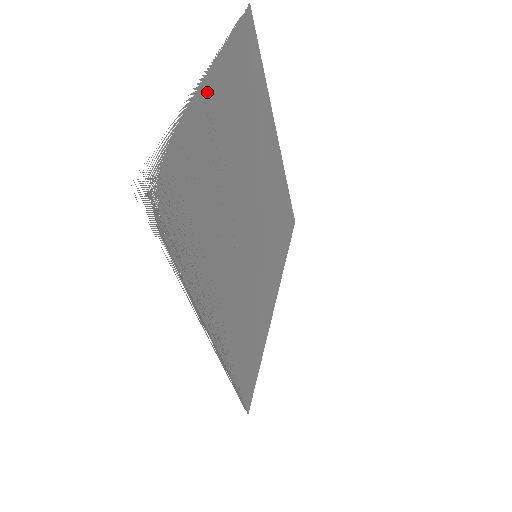
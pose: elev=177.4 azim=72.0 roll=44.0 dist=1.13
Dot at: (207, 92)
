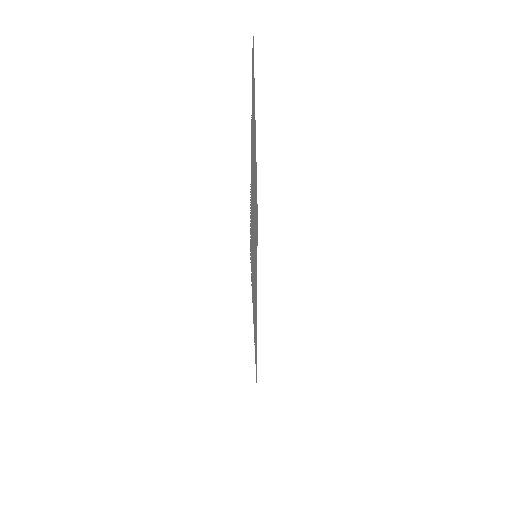
Dot at: occluded
